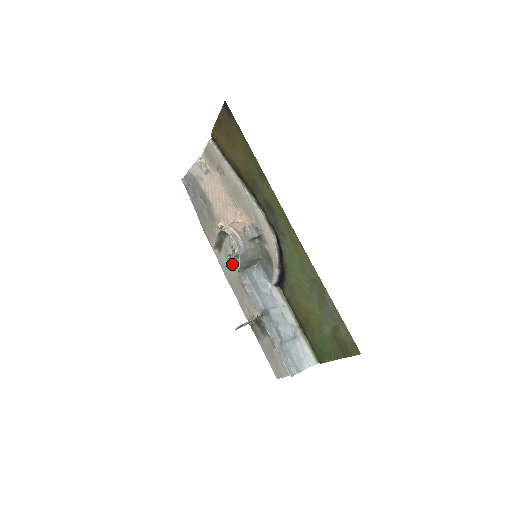
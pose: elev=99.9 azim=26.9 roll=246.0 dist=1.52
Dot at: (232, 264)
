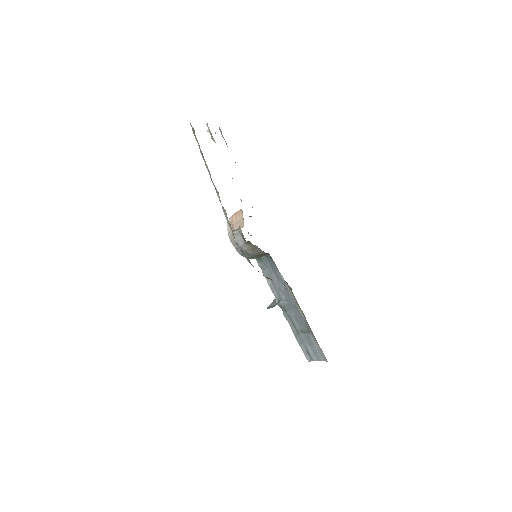
Dot at: occluded
